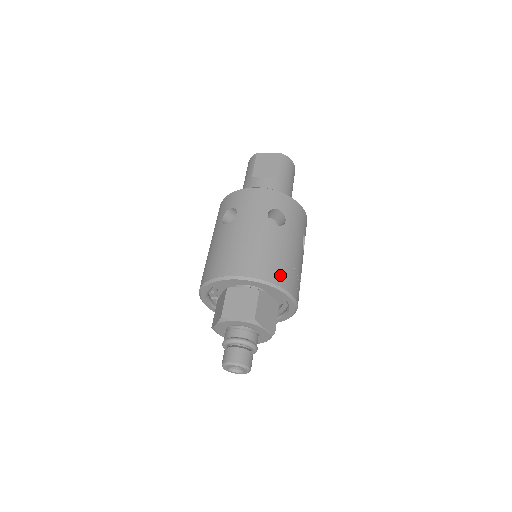
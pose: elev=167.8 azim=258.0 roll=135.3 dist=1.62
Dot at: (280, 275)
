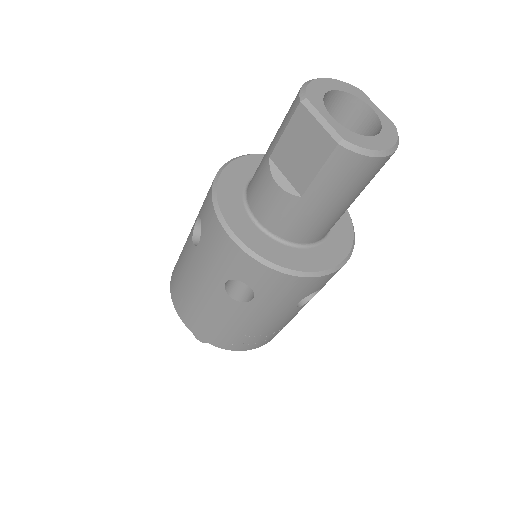
Dot at: (225, 341)
